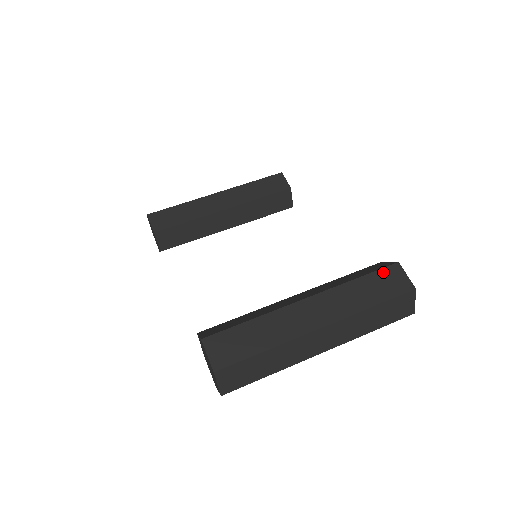
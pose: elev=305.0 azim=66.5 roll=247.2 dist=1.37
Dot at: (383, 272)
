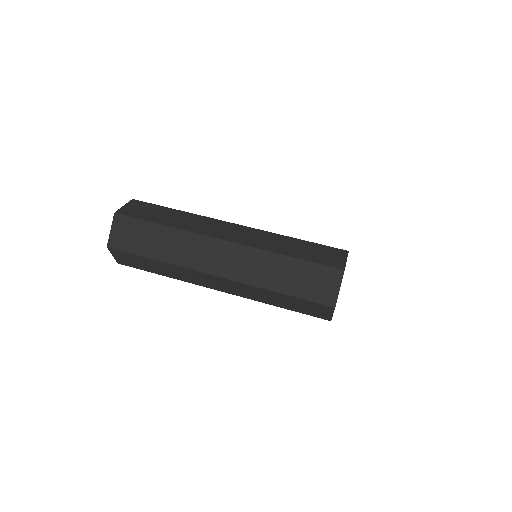
Dot at: (325, 247)
